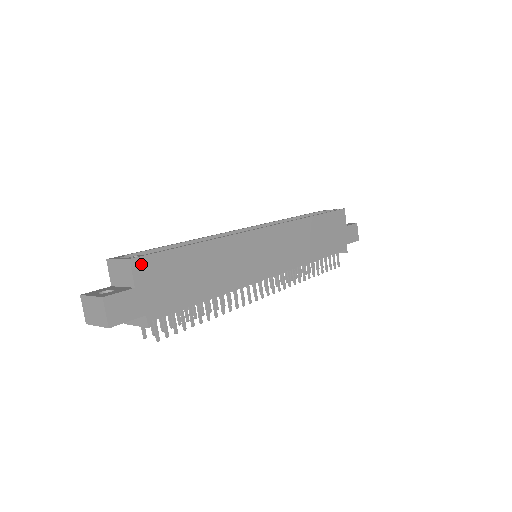
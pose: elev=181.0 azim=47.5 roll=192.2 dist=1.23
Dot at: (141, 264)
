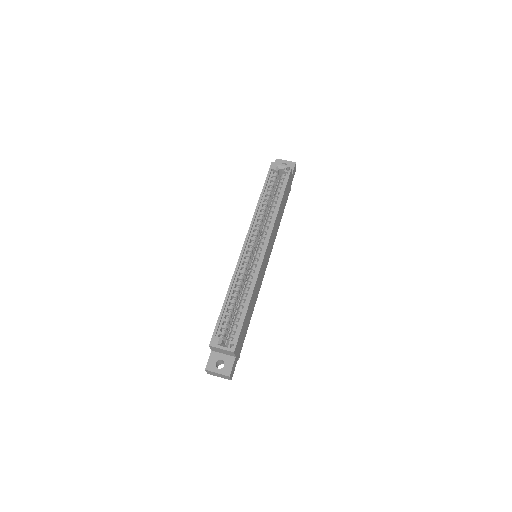
Dot at: (236, 347)
